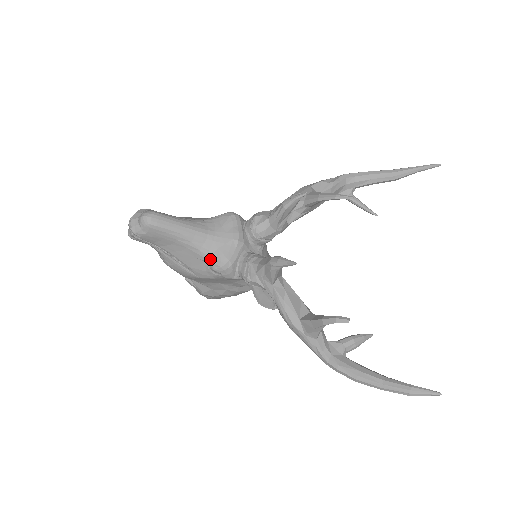
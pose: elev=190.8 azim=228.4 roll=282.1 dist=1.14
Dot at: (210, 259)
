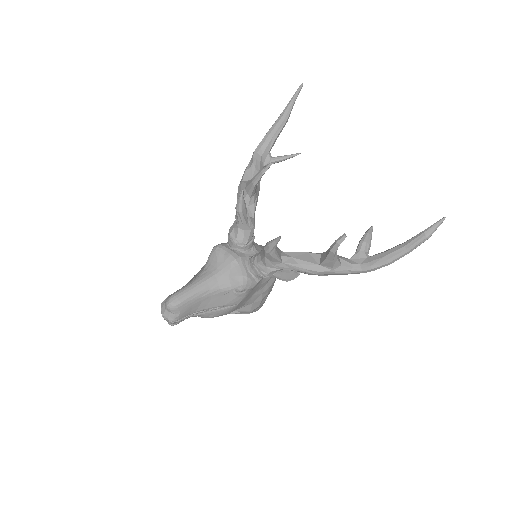
Dot at: (231, 287)
